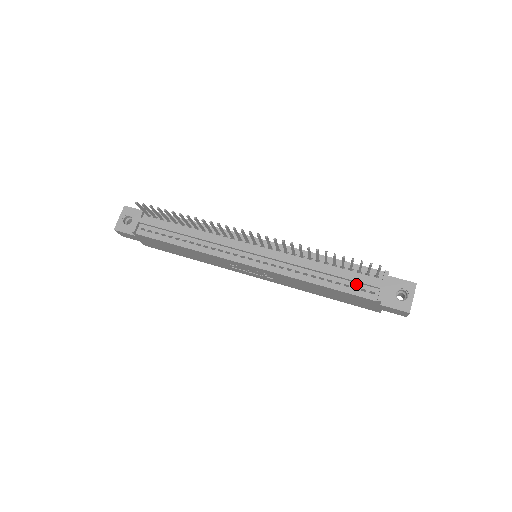
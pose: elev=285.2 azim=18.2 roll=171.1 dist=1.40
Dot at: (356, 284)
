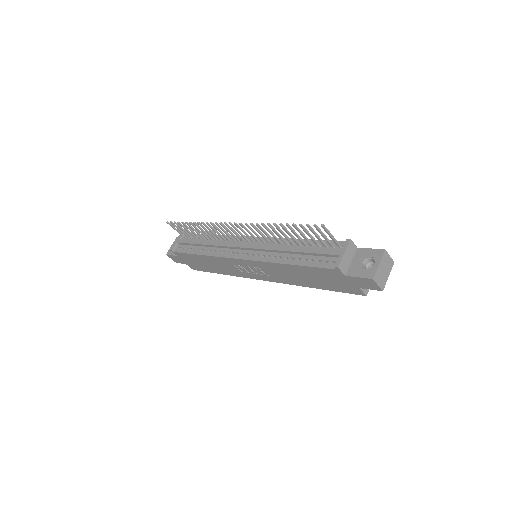
Dot at: (321, 257)
